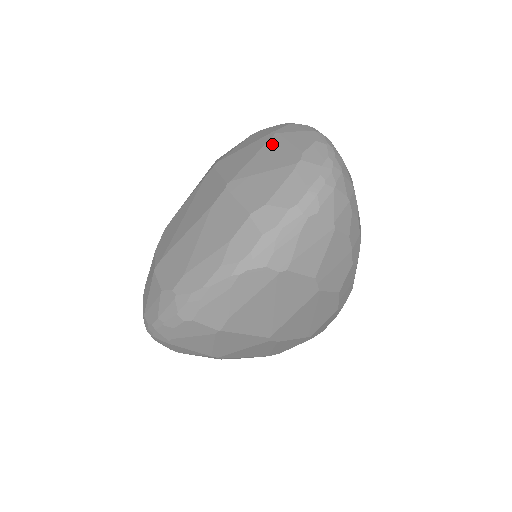
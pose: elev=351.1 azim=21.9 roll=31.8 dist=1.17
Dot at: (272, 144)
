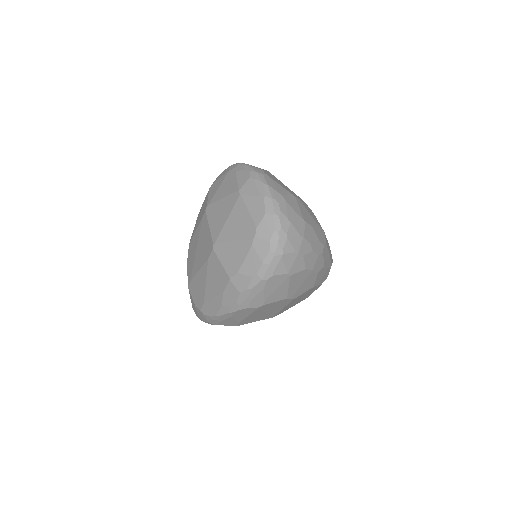
Dot at: (238, 209)
